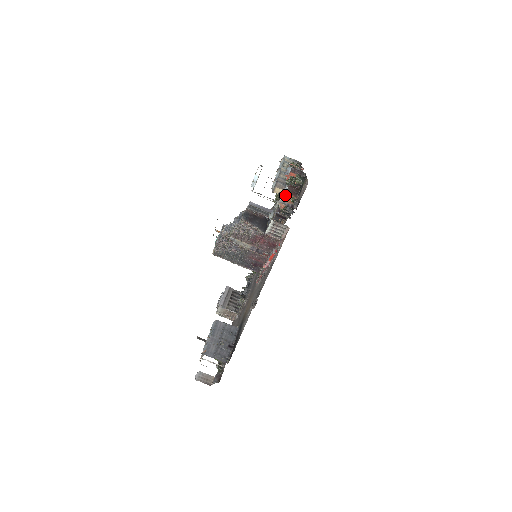
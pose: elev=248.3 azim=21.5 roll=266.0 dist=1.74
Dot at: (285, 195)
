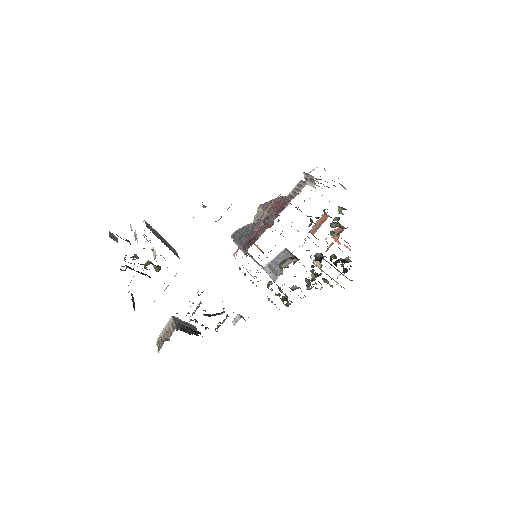
Dot at: (323, 215)
